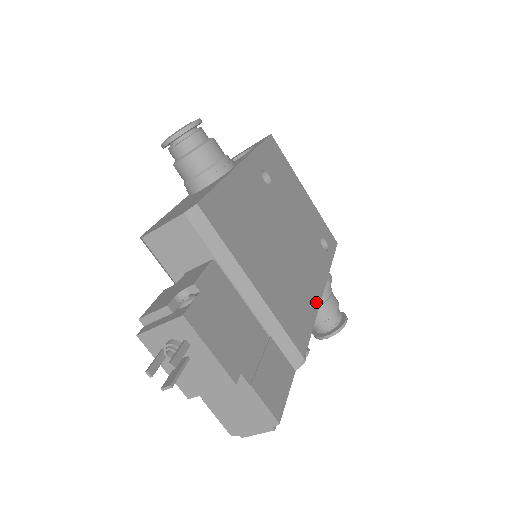
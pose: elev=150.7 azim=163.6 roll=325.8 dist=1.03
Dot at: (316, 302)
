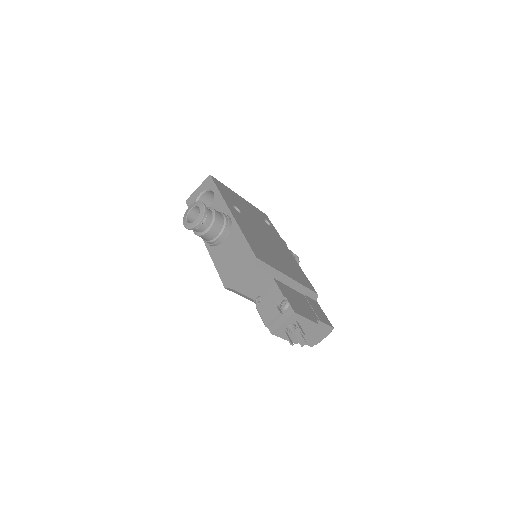
Dot at: (295, 261)
